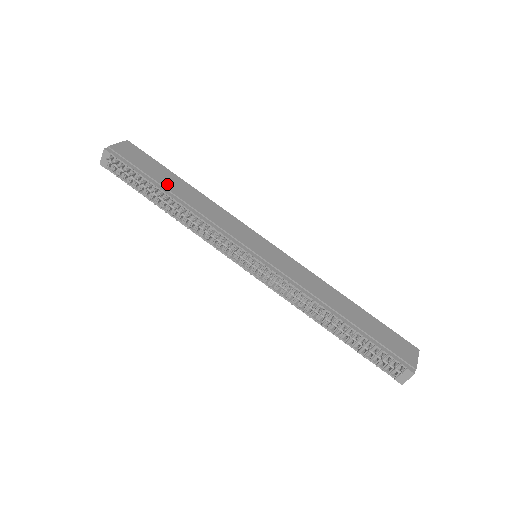
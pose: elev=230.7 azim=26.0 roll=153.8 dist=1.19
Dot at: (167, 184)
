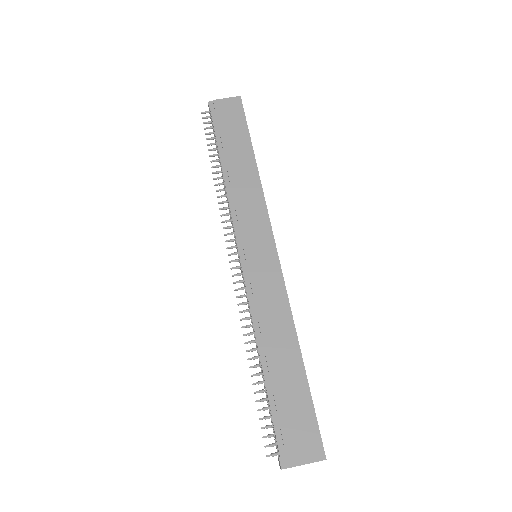
Dot at: (230, 152)
